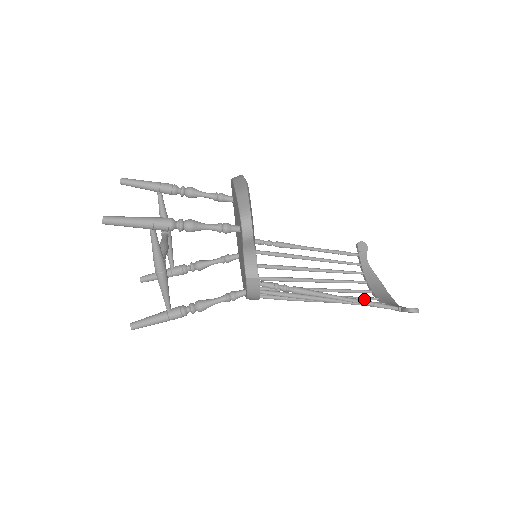
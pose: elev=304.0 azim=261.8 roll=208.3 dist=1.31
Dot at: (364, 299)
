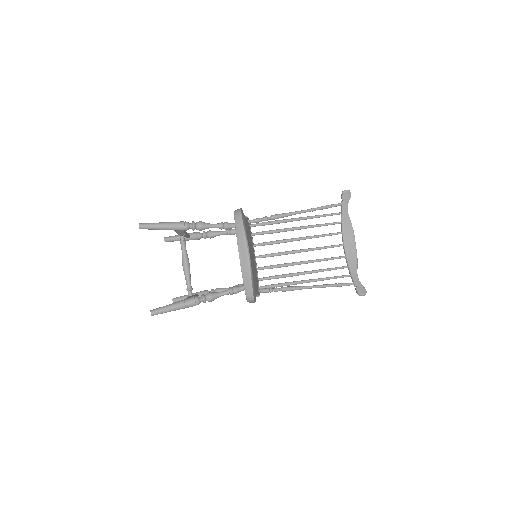
Dot at: occluded
